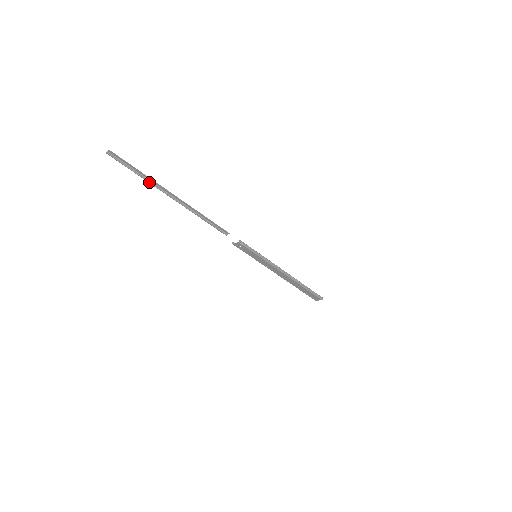
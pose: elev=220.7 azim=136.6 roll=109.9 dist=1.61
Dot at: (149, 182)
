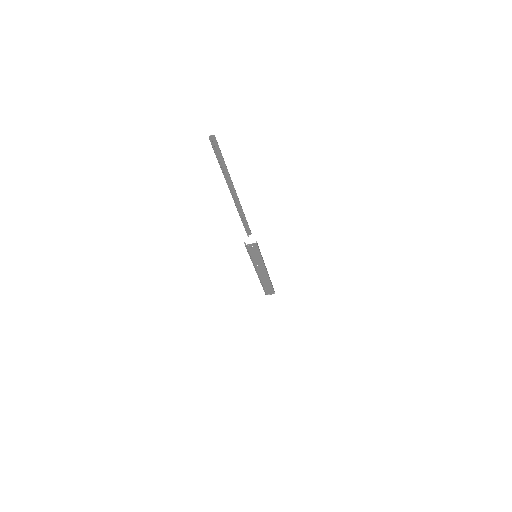
Dot at: (225, 176)
